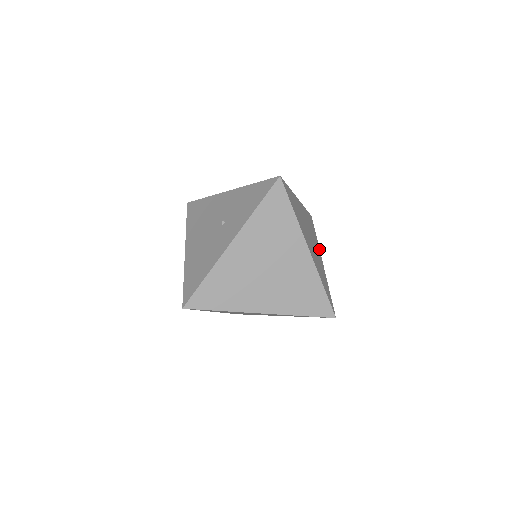
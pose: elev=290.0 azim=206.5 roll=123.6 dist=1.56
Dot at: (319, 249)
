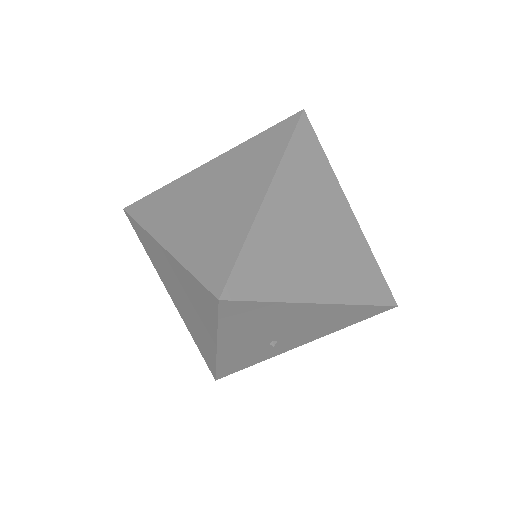
Dot at: (344, 302)
